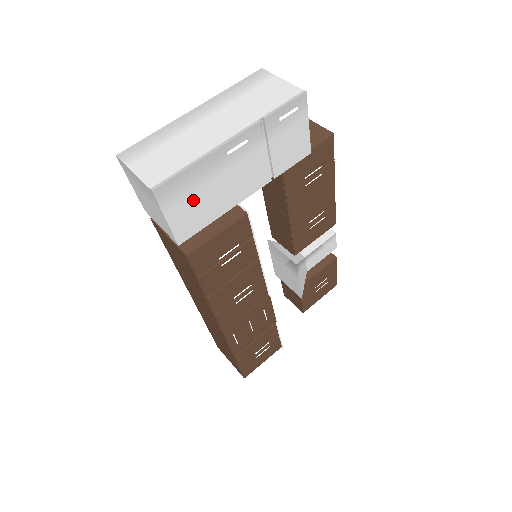
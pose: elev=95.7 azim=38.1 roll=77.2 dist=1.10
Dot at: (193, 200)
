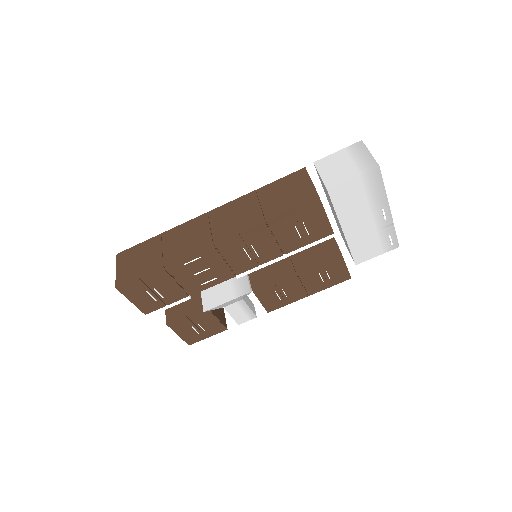
Dot at: (359, 193)
